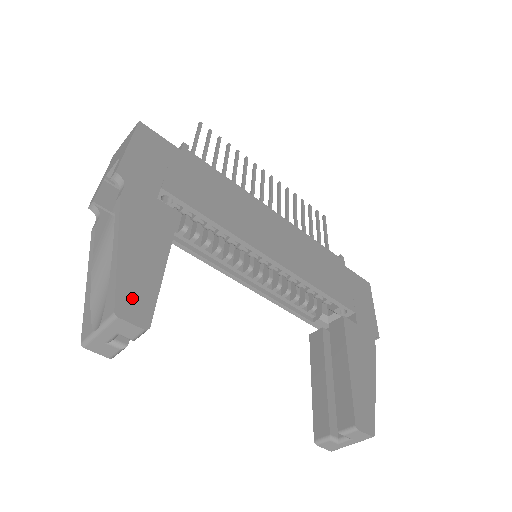
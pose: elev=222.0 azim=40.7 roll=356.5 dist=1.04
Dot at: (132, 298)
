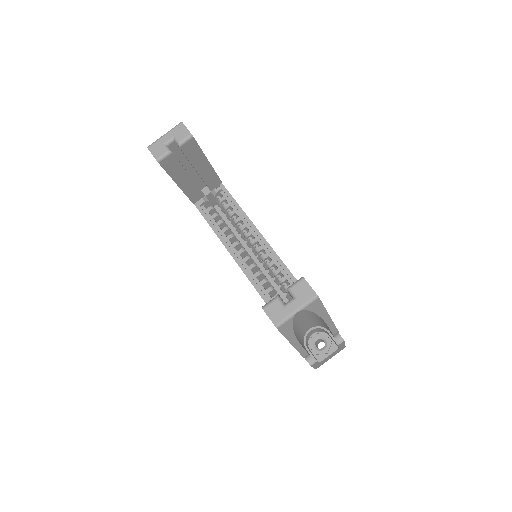
Dot at: occluded
